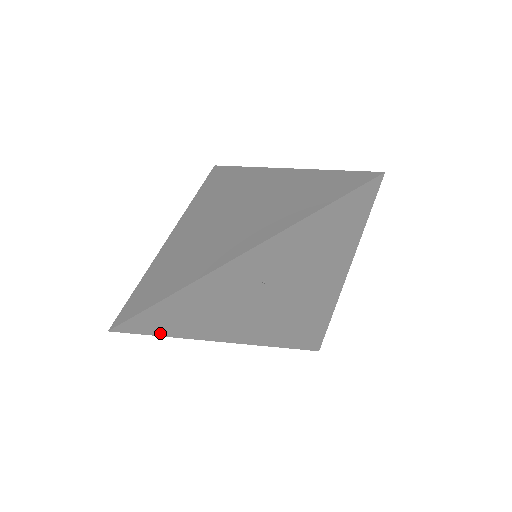
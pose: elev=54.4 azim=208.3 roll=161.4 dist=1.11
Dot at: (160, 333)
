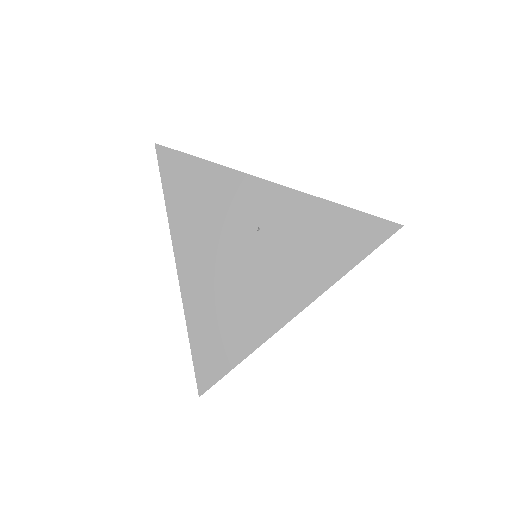
Dot at: (166, 187)
